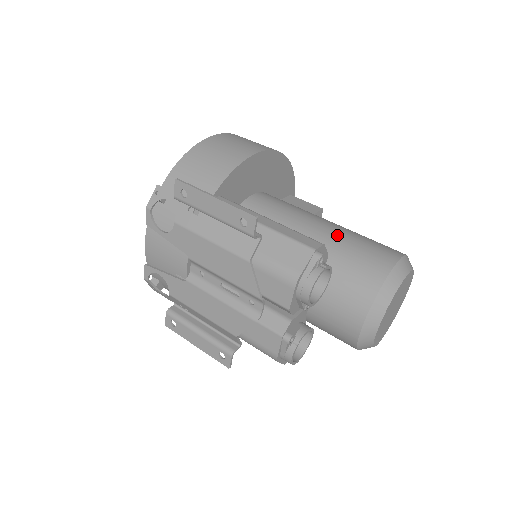
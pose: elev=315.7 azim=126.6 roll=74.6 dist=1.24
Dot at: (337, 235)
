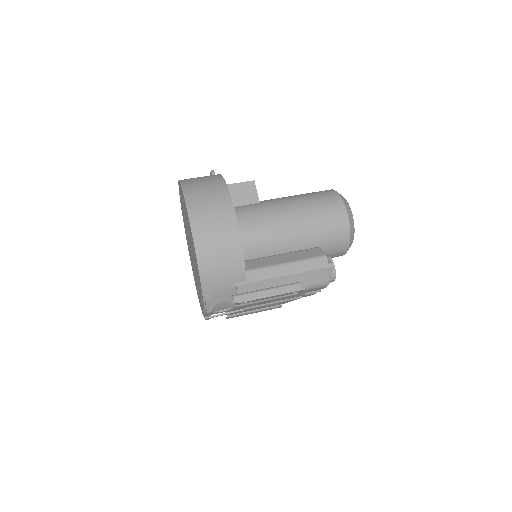
Dot at: (308, 224)
